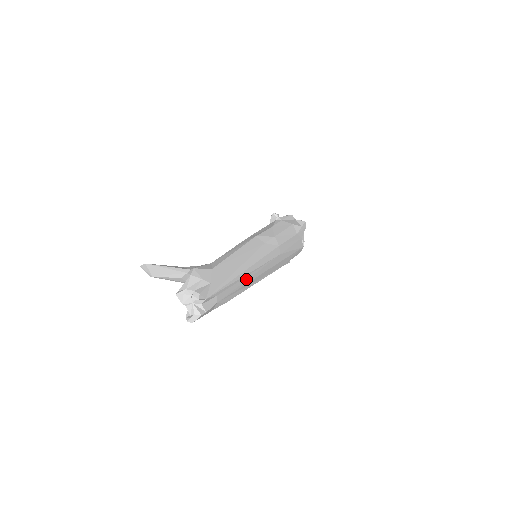
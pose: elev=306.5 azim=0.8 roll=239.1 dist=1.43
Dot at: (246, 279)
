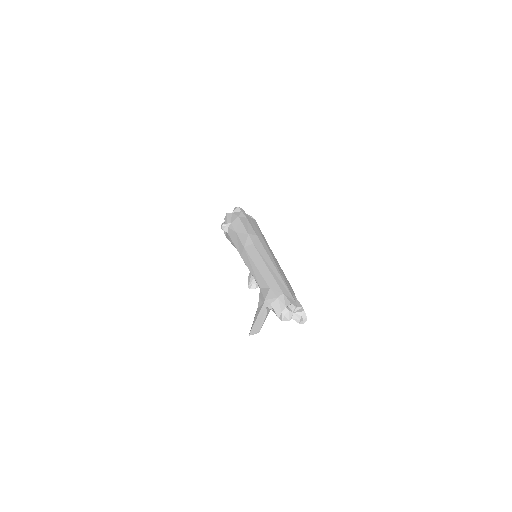
Dot at: (280, 270)
